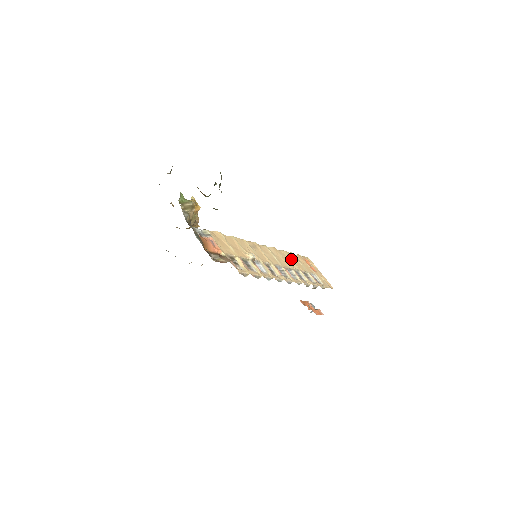
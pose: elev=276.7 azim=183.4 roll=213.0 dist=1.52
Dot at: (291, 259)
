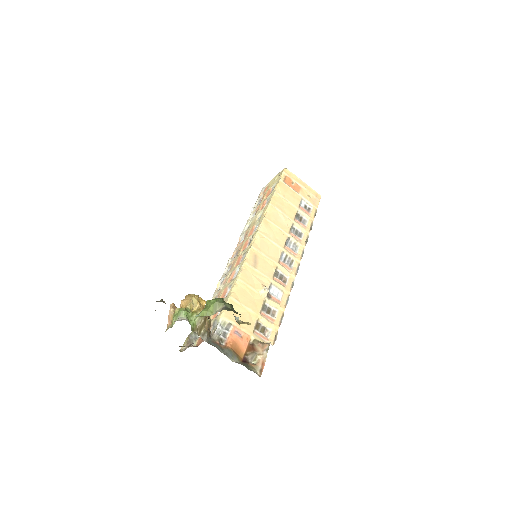
Dot at: (280, 212)
